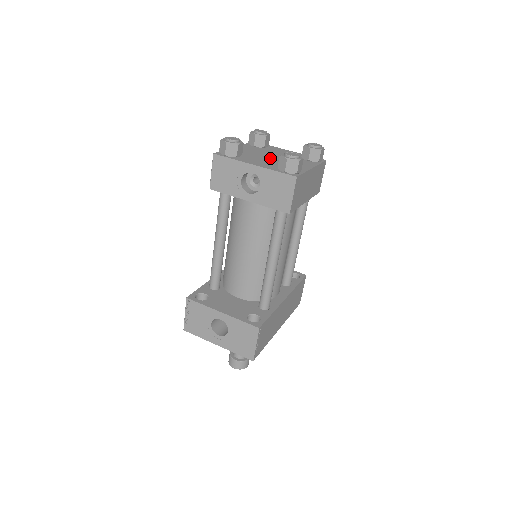
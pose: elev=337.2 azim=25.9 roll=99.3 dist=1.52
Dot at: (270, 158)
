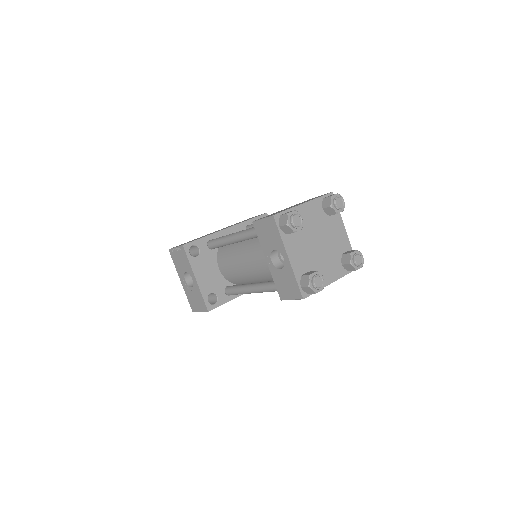
Dot at: (314, 246)
